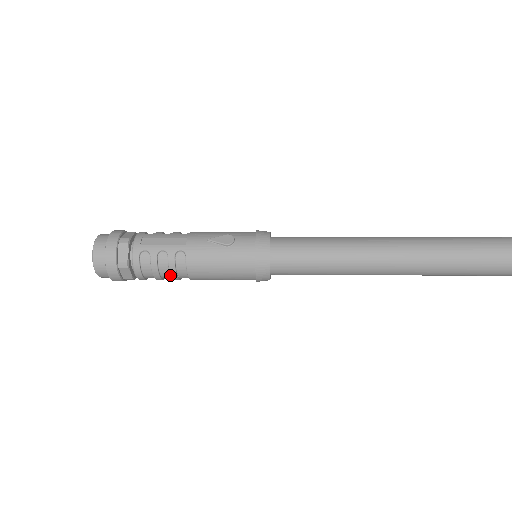
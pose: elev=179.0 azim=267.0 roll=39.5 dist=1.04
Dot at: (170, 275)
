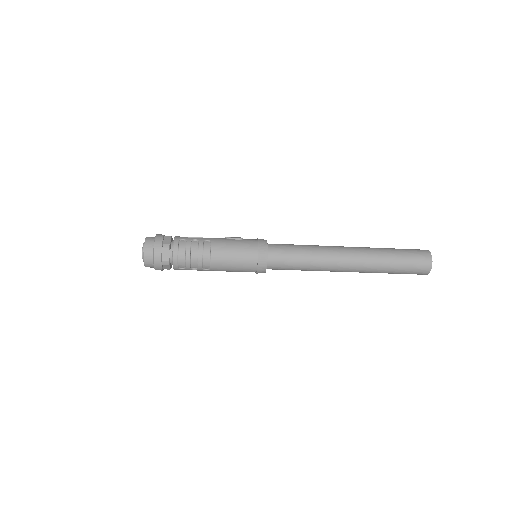
Dot at: (198, 256)
